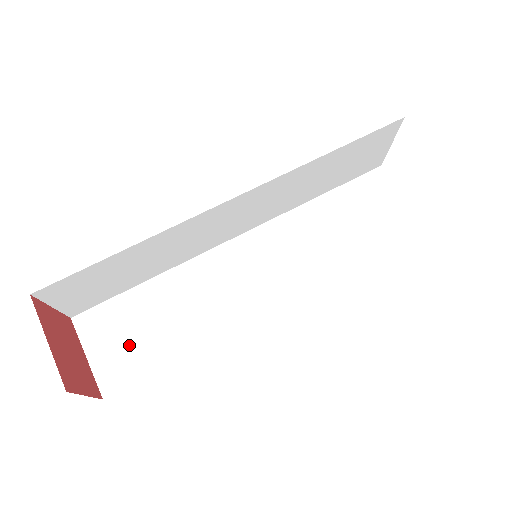
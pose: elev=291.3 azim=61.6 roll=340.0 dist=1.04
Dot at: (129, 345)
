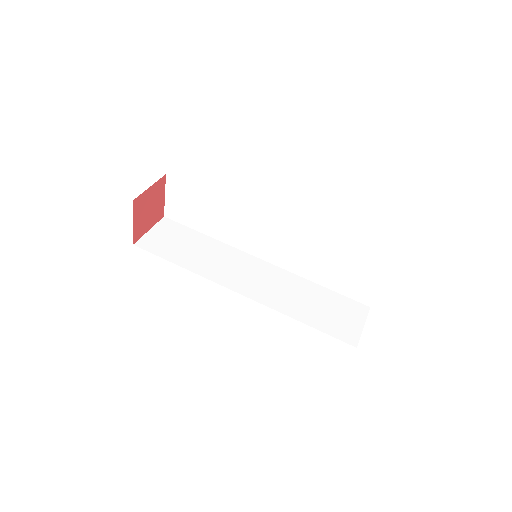
Dot at: (168, 242)
